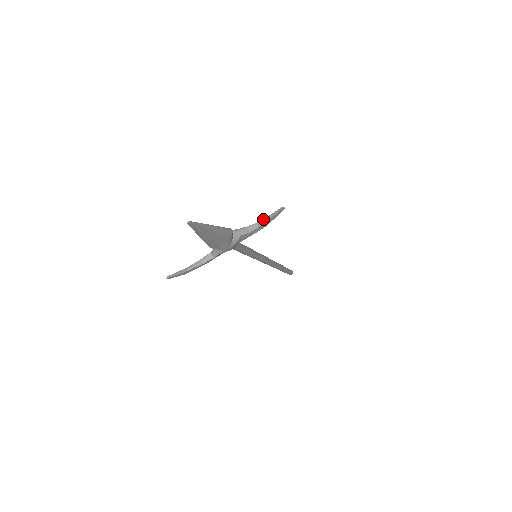
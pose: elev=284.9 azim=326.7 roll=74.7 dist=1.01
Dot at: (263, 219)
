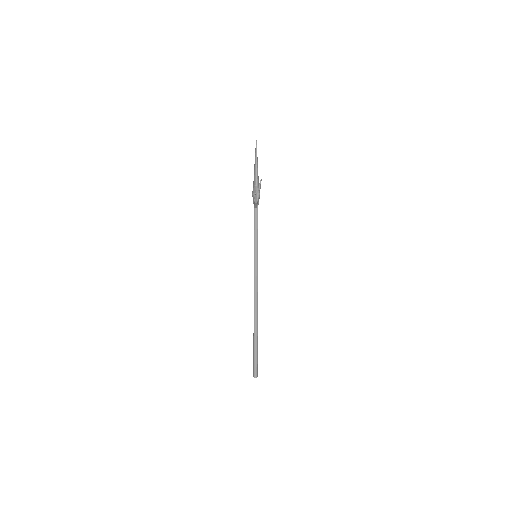
Dot at: occluded
